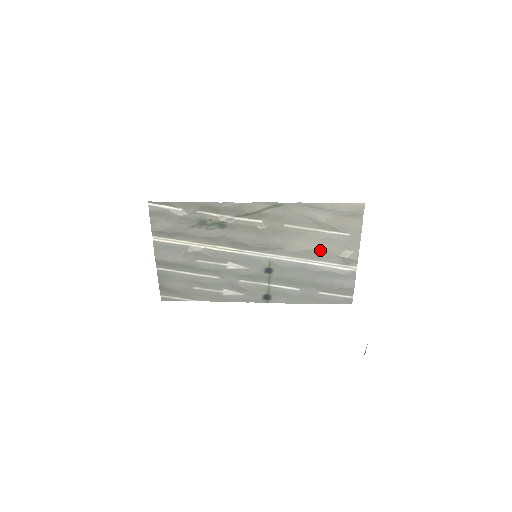
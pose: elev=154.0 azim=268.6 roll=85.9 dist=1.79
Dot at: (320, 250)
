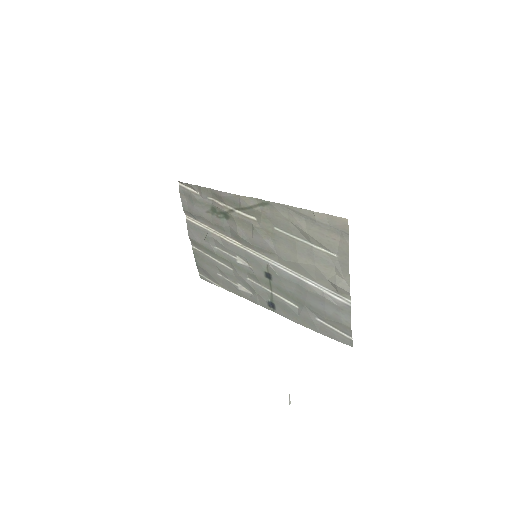
Dot at: (309, 266)
